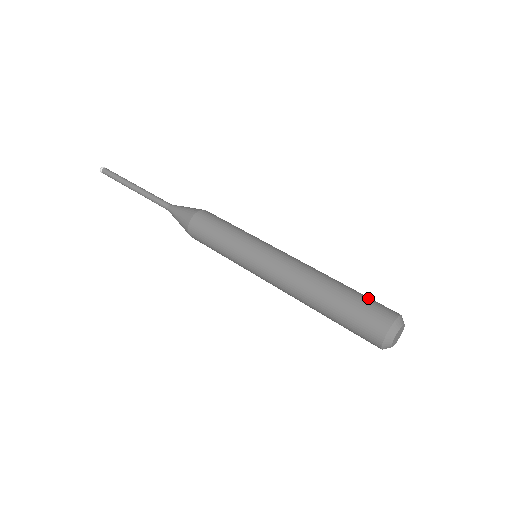
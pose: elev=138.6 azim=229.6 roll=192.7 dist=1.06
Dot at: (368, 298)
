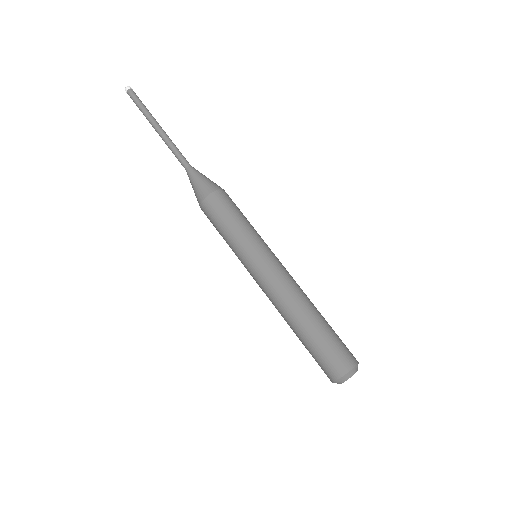
Dot at: (324, 350)
